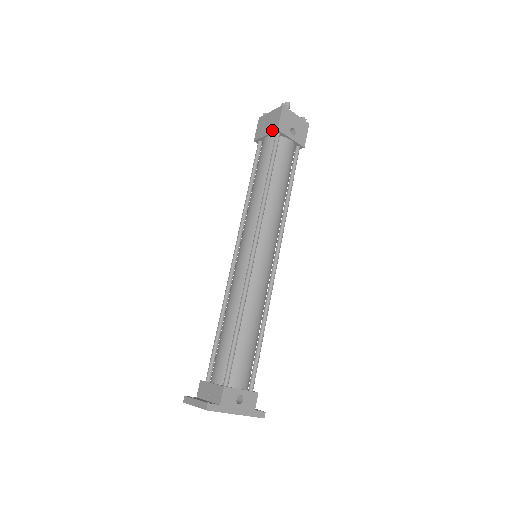
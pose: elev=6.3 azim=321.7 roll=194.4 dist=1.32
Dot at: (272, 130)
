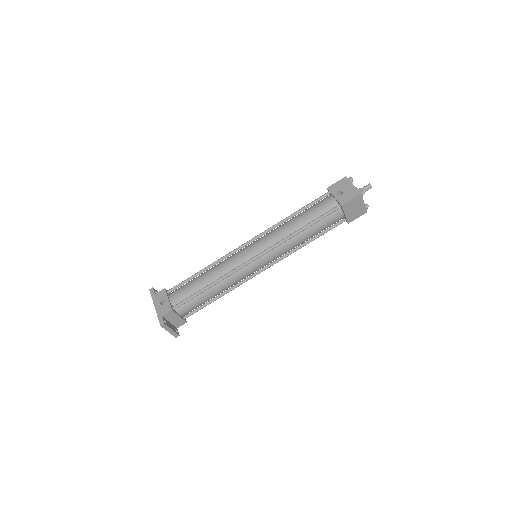
Dot at: occluded
